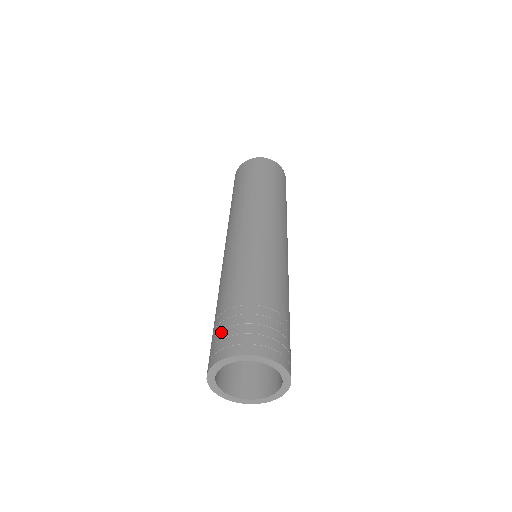
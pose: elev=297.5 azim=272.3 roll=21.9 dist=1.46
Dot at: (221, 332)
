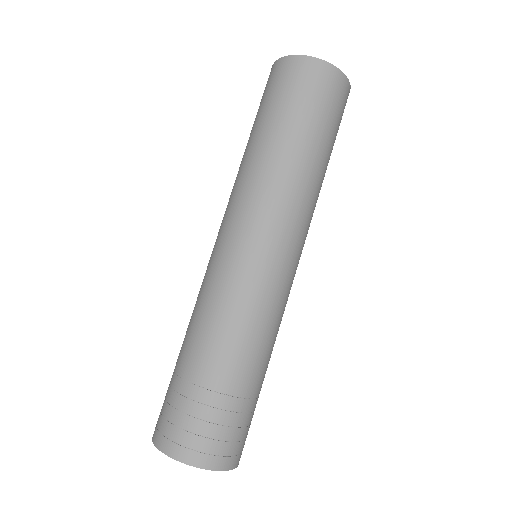
Dot at: (168, 407)
